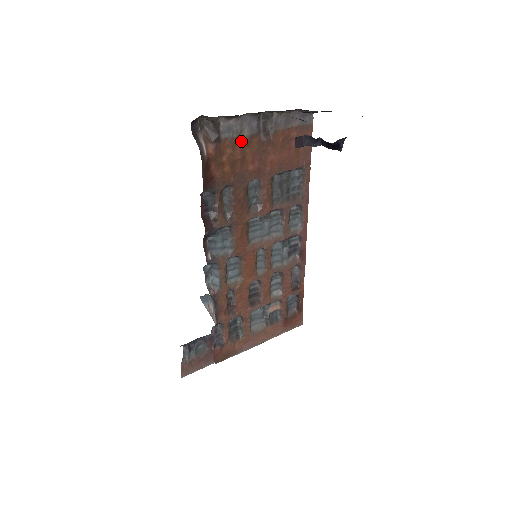
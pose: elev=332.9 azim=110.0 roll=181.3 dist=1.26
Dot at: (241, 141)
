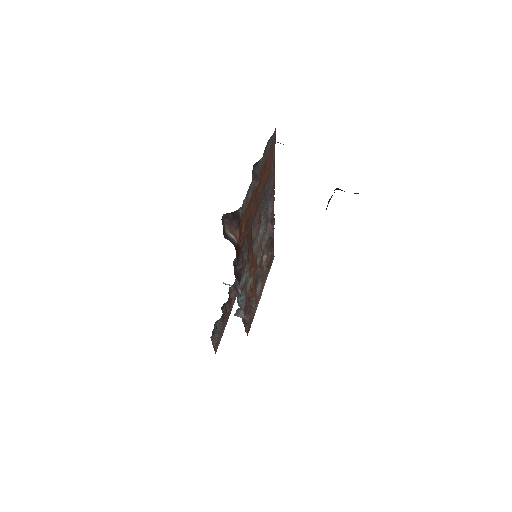
Dot at: (248, 204)
